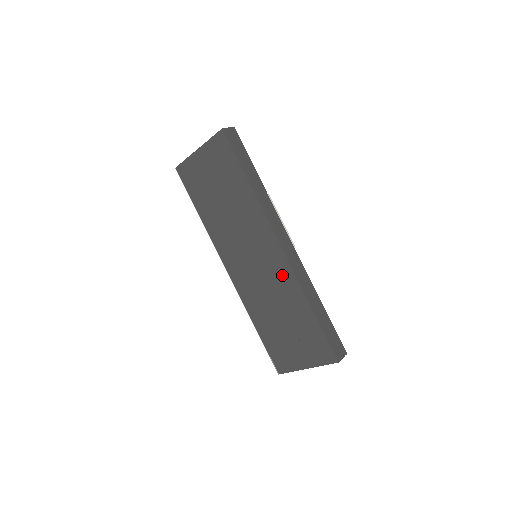
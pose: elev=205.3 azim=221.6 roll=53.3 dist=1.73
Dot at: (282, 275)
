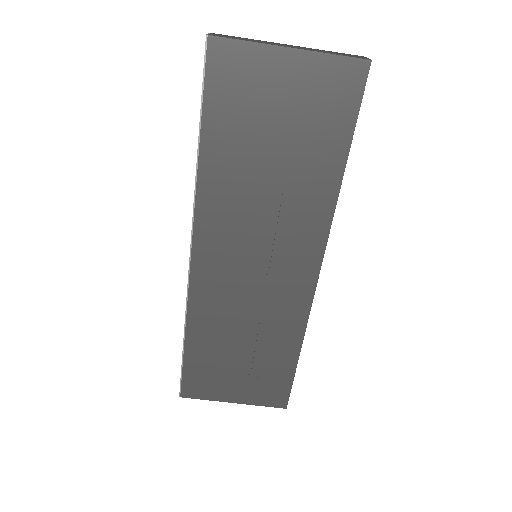
Dot at: (290, 303)
